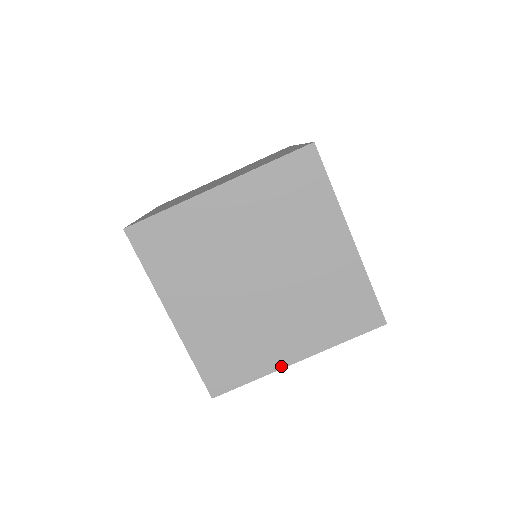
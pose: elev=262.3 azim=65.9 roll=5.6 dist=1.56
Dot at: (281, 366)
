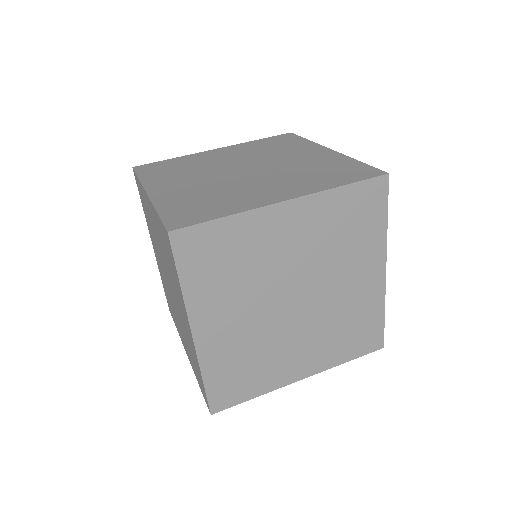
Dot at: (264, 205)
